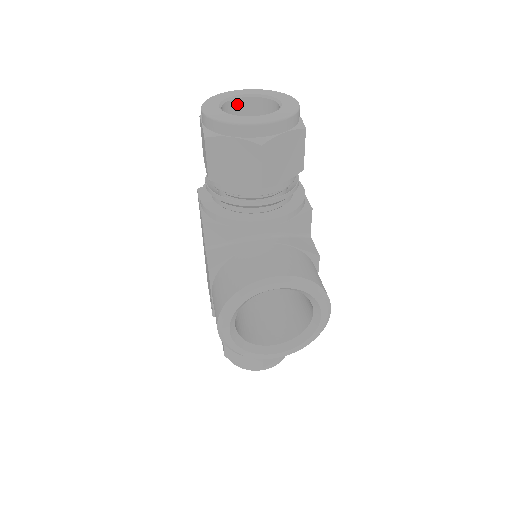
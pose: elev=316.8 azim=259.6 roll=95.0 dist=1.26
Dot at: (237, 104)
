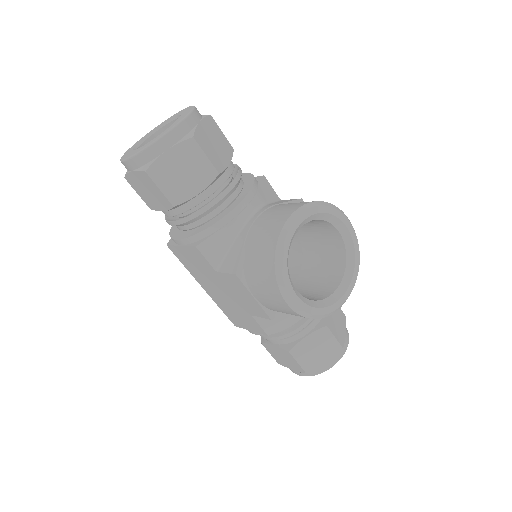
Dot at: occluded
